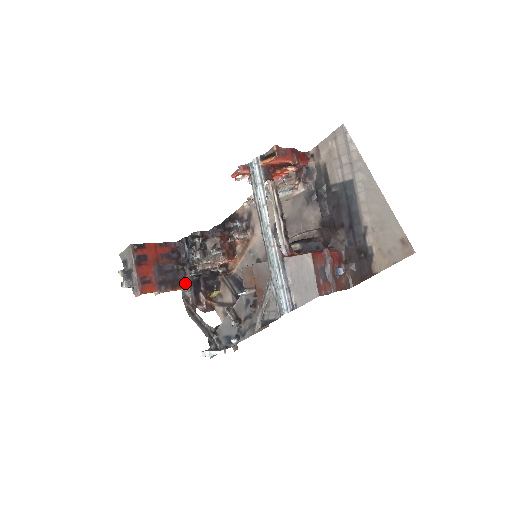
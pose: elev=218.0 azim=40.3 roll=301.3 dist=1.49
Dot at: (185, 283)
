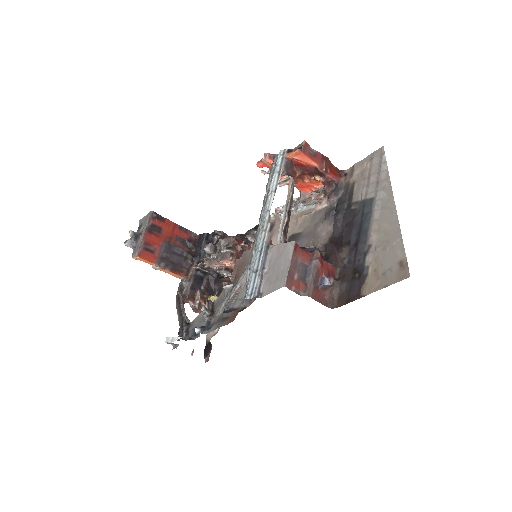
Dot at: (187, 273)
